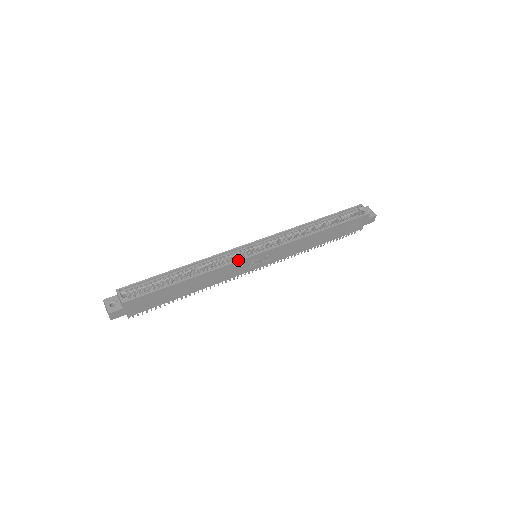
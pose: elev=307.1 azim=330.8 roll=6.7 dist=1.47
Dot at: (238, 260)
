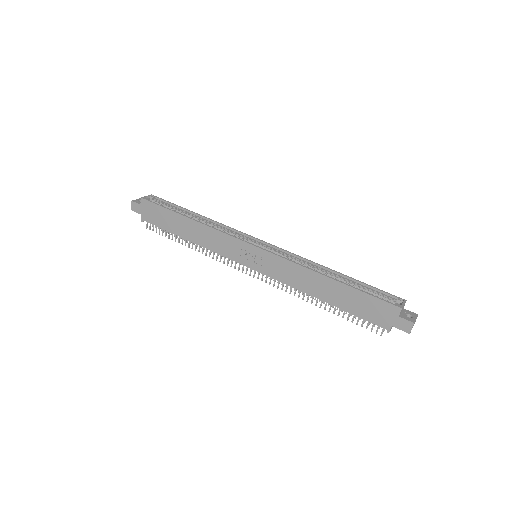
Dot at: (232, 235)
